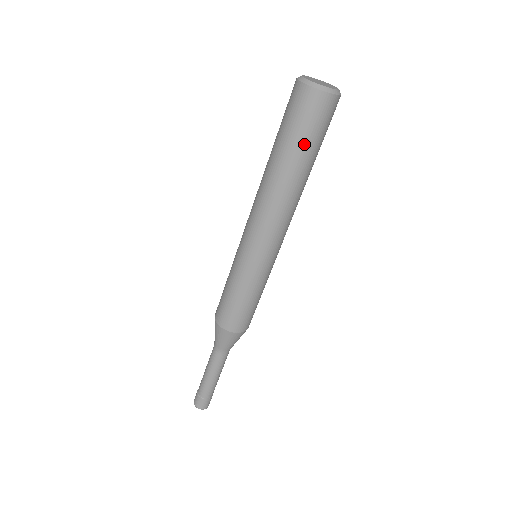
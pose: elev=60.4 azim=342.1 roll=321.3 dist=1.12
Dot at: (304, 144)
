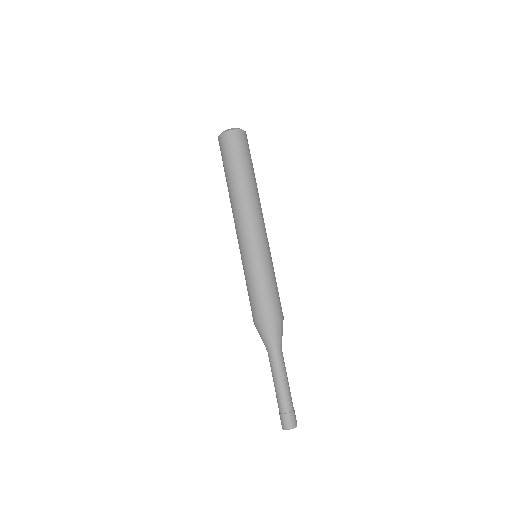
Dot at: (228, 165)
